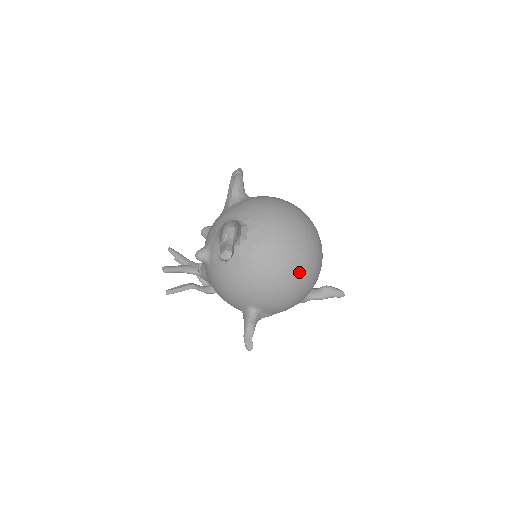
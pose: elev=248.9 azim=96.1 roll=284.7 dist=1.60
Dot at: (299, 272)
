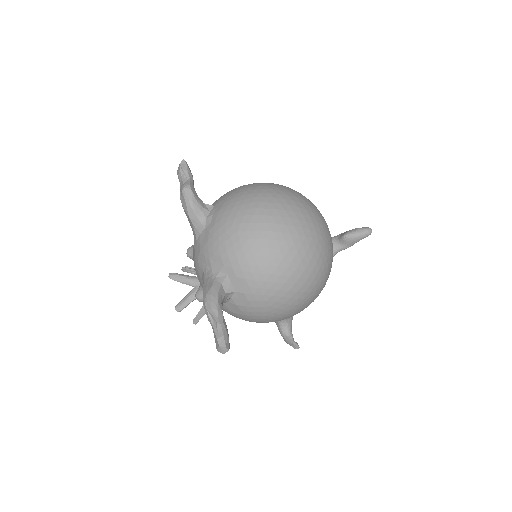
Dot at: (307, 287)
